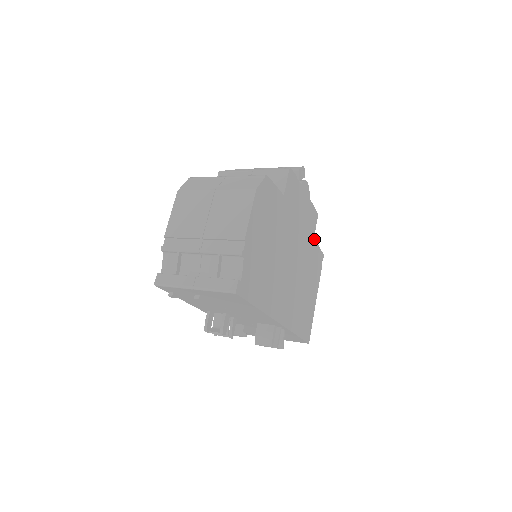
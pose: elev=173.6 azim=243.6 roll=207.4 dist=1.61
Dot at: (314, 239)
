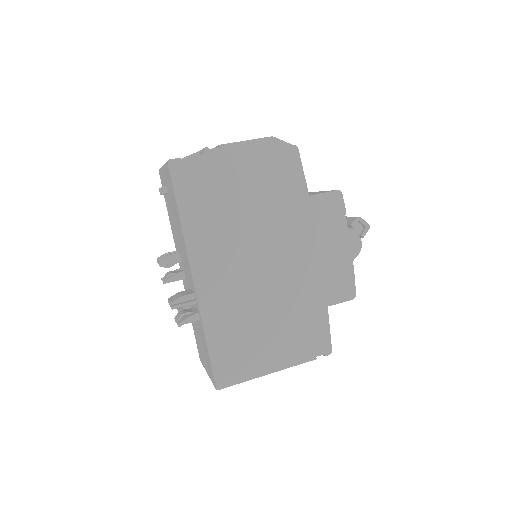
Dot at: (327, 309)
